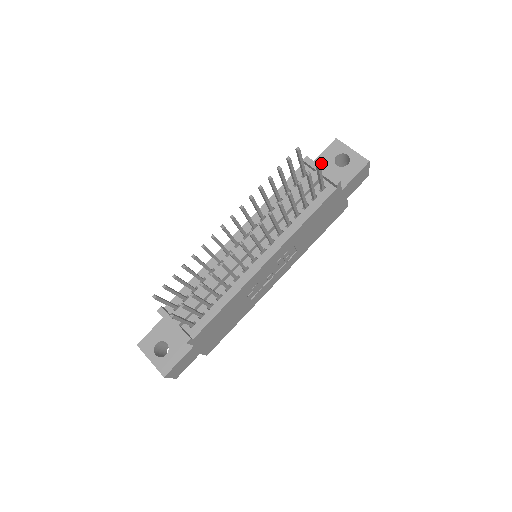
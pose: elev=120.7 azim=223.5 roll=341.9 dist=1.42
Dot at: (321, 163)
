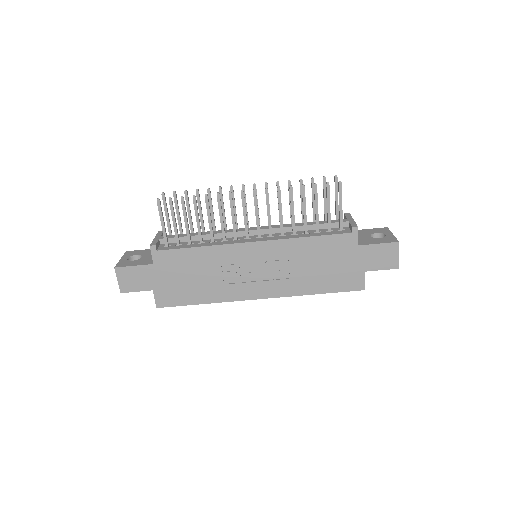
Dot at: (360, 232)
